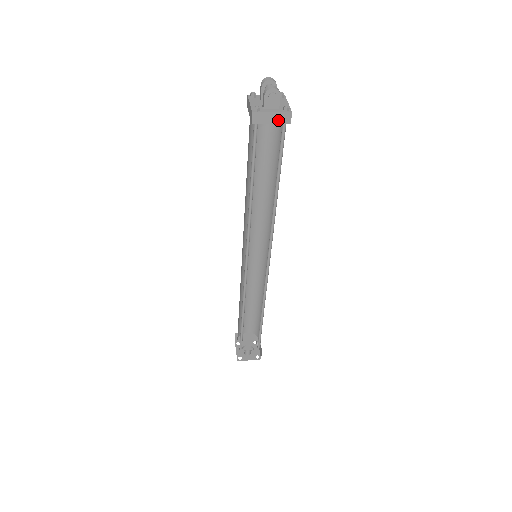
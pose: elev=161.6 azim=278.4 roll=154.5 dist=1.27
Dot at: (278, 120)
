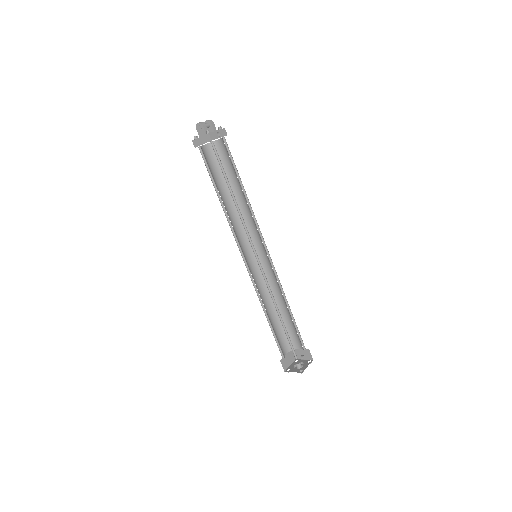
Dot at: (205, 141)
